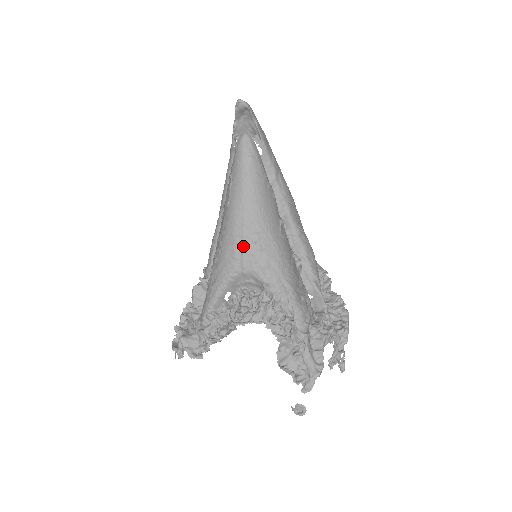
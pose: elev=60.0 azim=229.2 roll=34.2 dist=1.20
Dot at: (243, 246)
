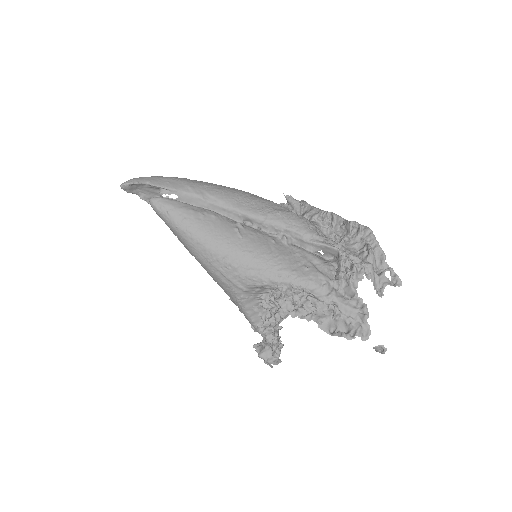
Dot at: (224, 275)
